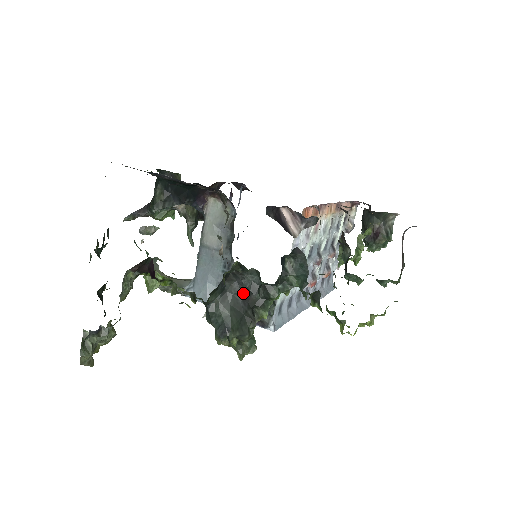
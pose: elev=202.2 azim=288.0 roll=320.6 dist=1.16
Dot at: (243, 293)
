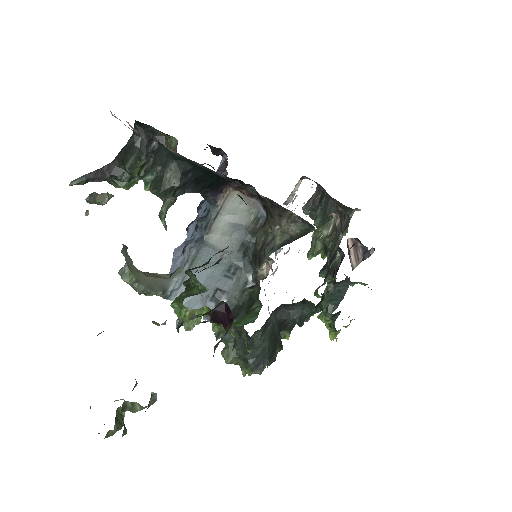
Dot at: (282, 321)
